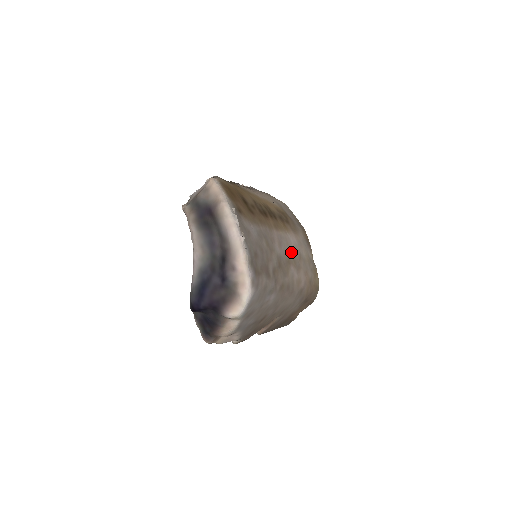
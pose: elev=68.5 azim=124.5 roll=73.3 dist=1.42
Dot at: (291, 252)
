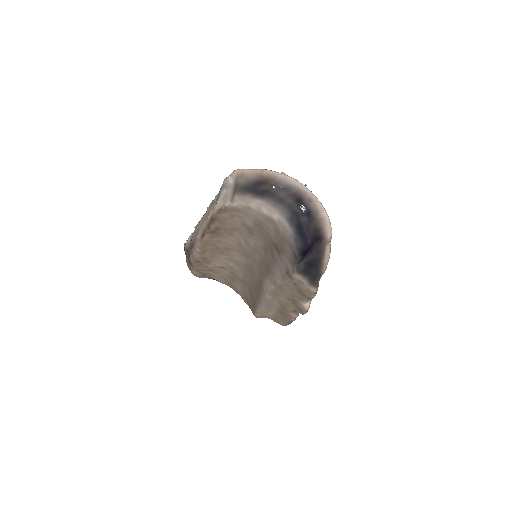
Dot at: occluded
